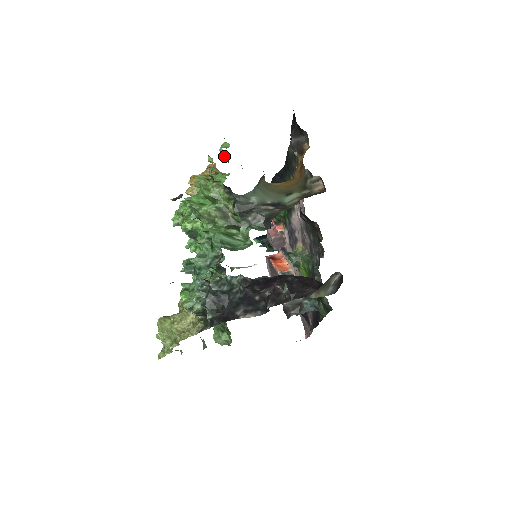
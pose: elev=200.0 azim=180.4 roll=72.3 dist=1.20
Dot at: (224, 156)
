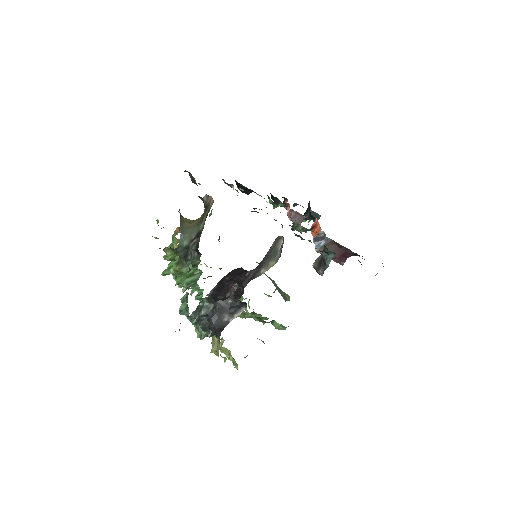
Dot at: occluded
